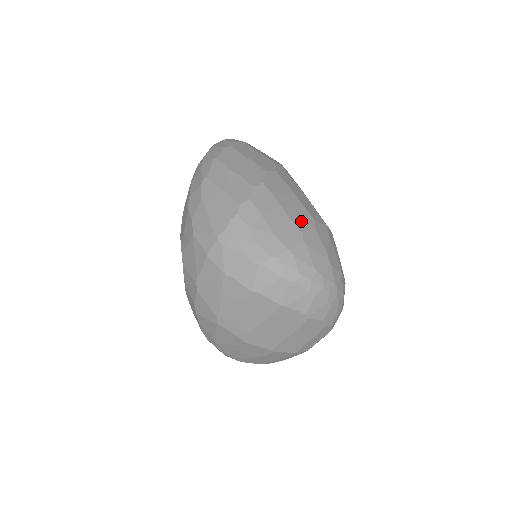
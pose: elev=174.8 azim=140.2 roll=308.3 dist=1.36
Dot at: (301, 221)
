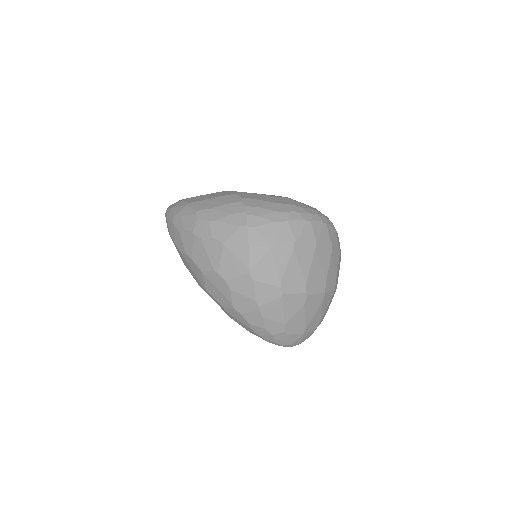
Dot at: (278, 196)
